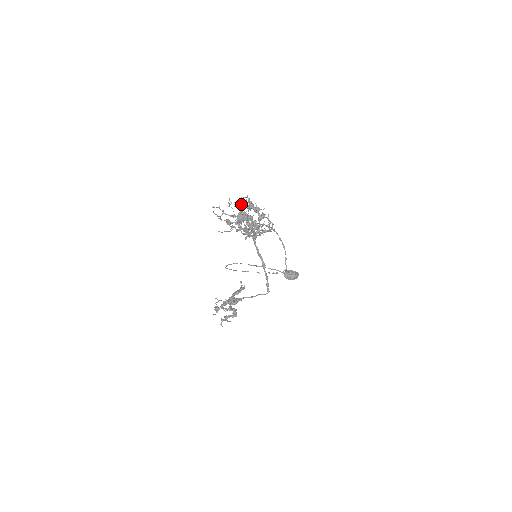
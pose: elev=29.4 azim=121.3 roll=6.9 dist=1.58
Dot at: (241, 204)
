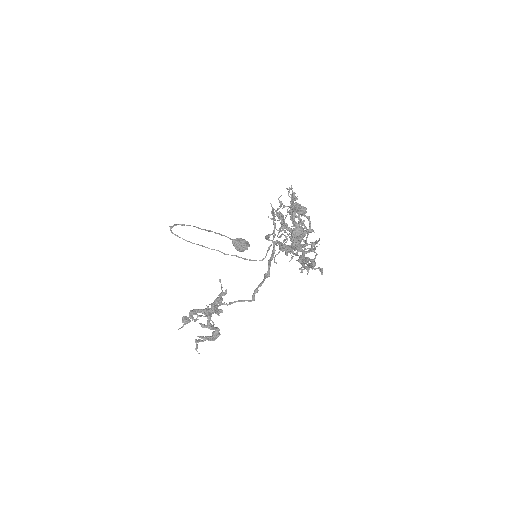
Dot at: (291, 206)
